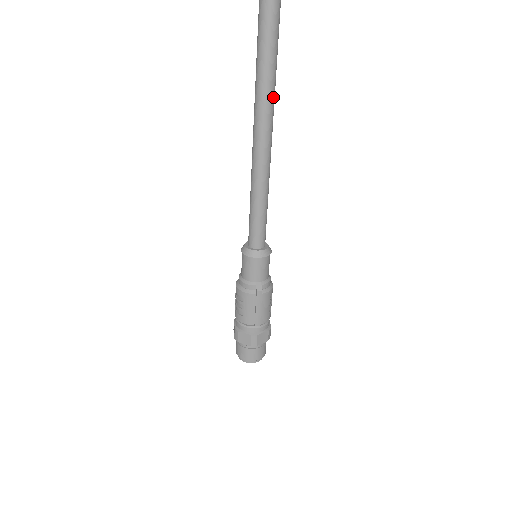
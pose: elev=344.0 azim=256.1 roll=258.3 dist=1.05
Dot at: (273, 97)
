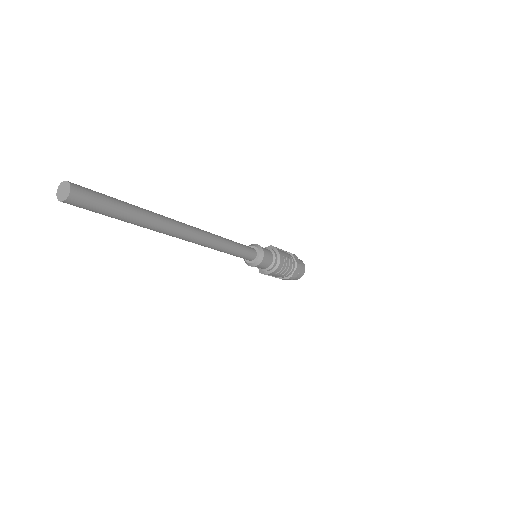
Dot at: (183, 238)
